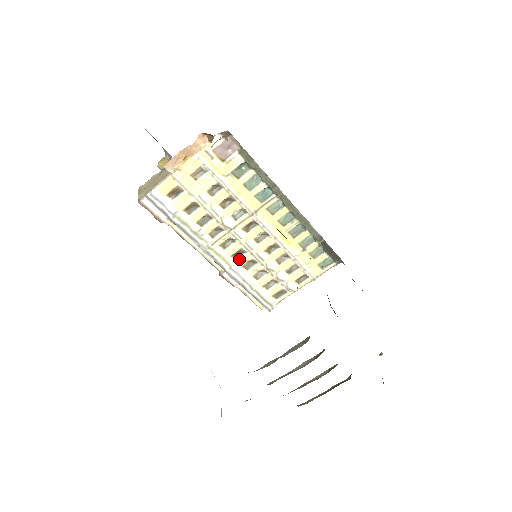
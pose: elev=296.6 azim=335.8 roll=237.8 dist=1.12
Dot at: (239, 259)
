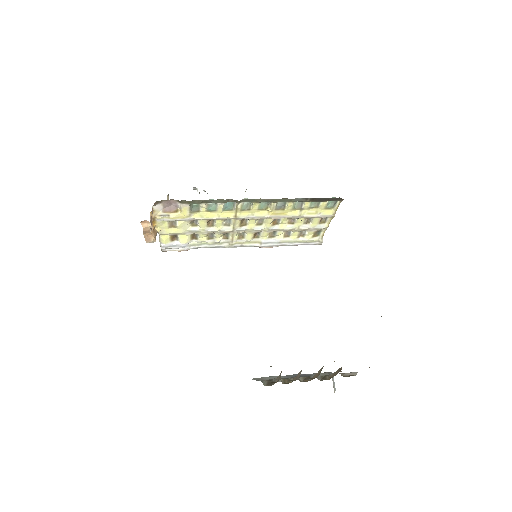
Dot at: (261, 236)
